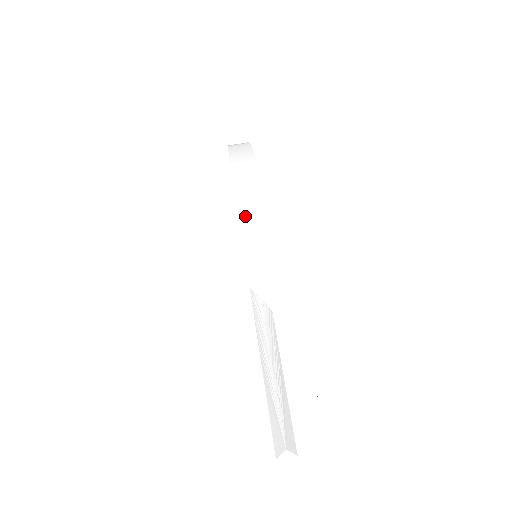
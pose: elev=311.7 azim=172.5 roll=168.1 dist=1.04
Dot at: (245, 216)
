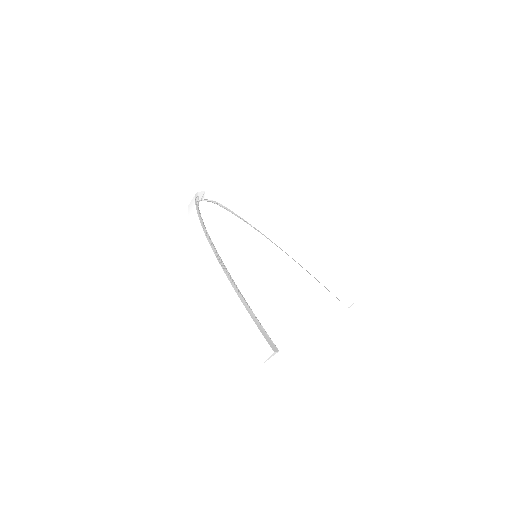
Dot at: (238, 317)
